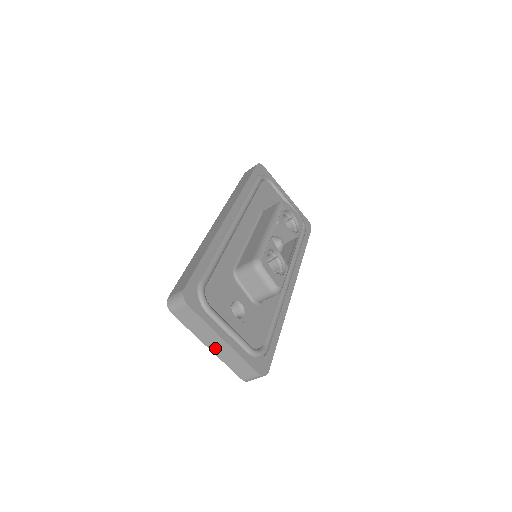
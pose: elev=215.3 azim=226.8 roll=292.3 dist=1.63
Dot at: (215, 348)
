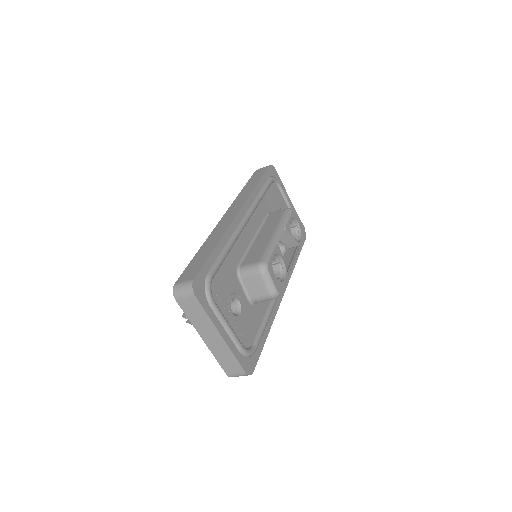
Dot at: (209, 341)
